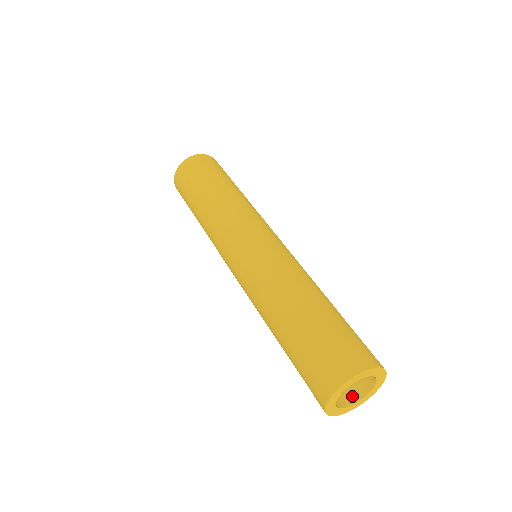
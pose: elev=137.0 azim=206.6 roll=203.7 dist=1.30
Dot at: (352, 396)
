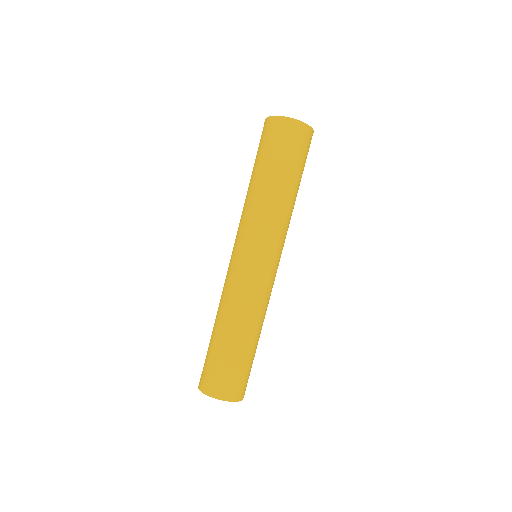
Dot at: occluded
